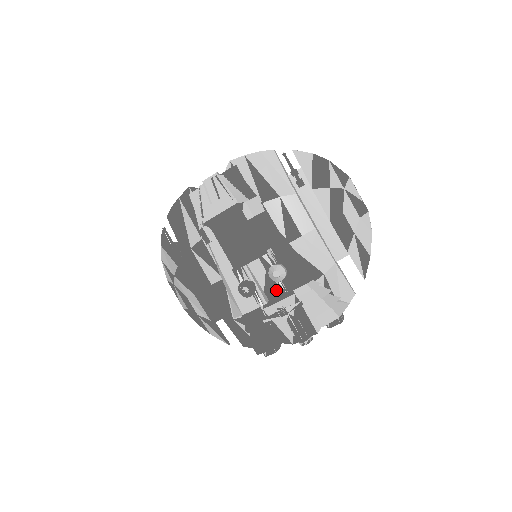
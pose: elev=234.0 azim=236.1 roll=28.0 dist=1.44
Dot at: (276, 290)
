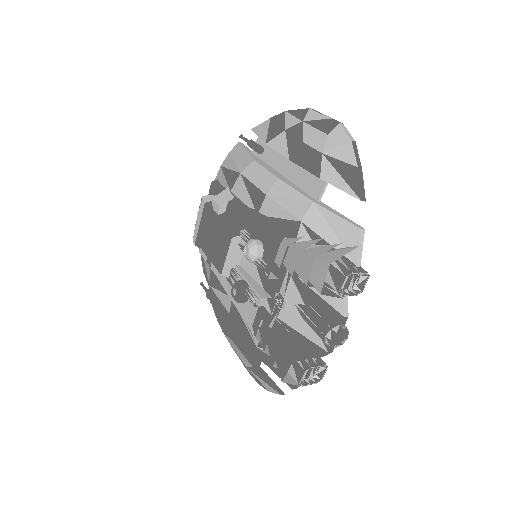
Dot at: (271, 279)
